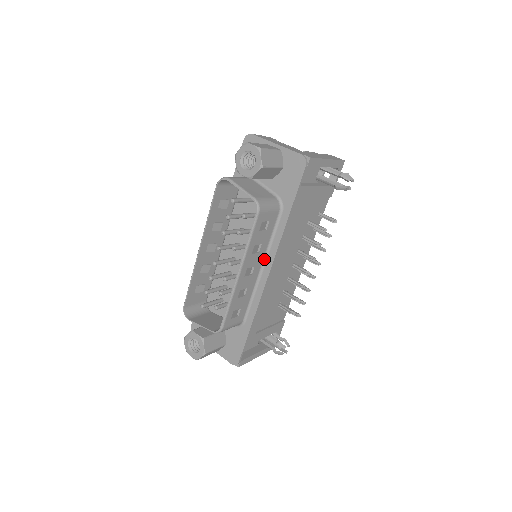
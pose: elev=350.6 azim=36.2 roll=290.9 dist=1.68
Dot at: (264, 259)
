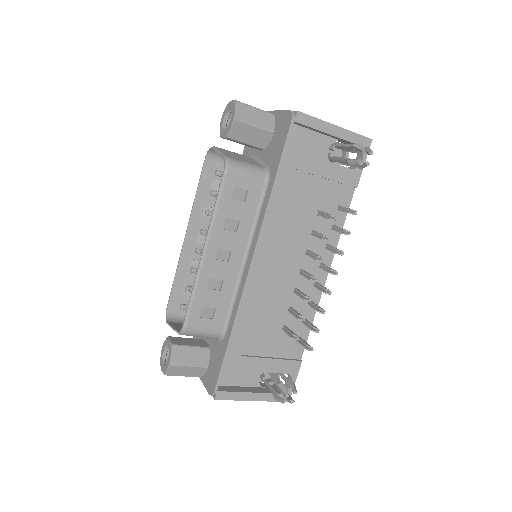
Dot at: (248, 246)
